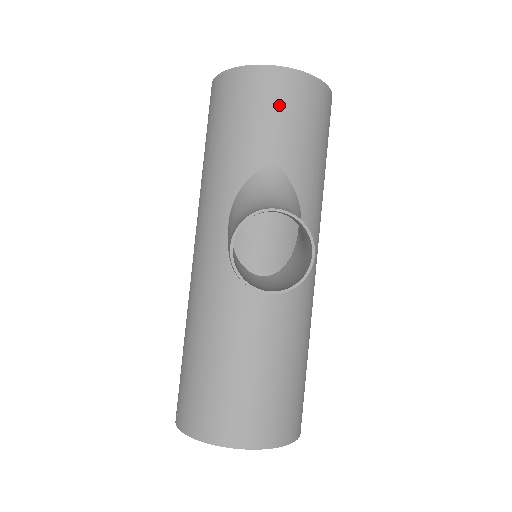
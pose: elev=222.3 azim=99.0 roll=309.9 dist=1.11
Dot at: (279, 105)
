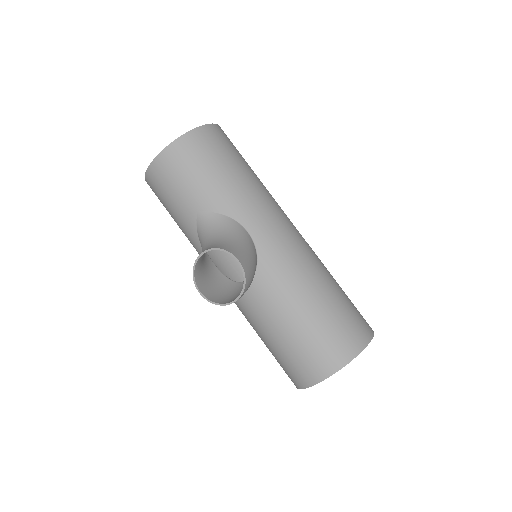
Dot at: (174, 178)
